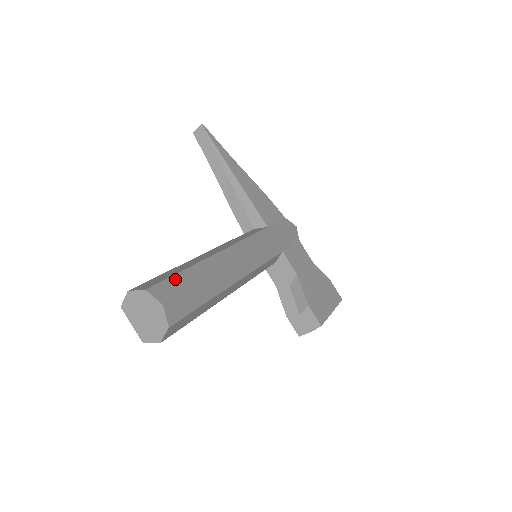
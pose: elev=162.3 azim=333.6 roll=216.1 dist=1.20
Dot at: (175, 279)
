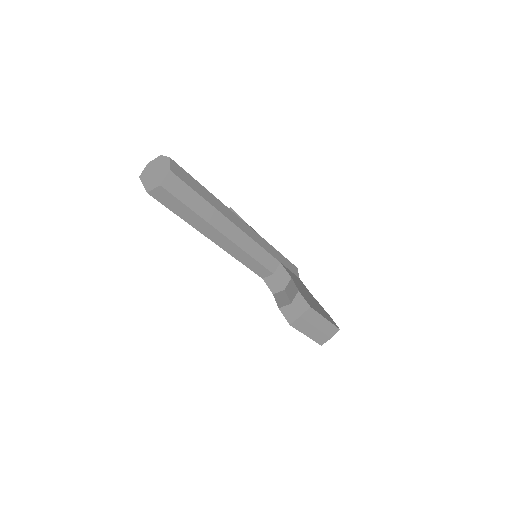
Dot at: occluded
